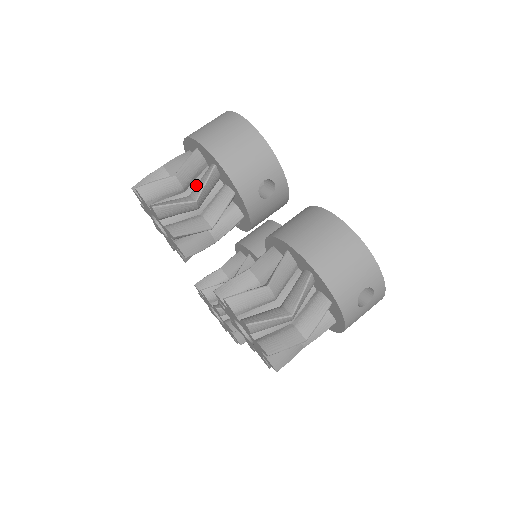
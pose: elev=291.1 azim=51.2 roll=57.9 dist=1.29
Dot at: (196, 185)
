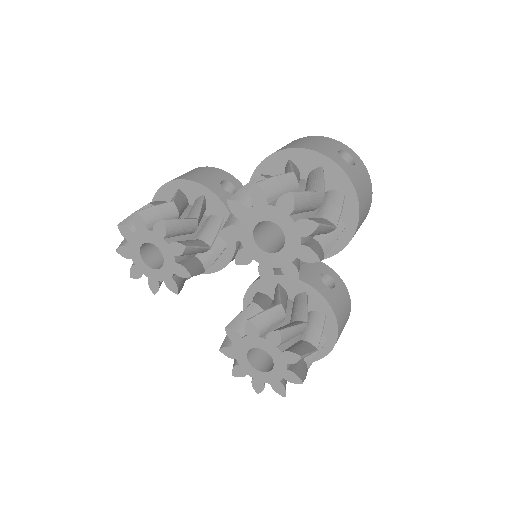
Dot at: occluded
